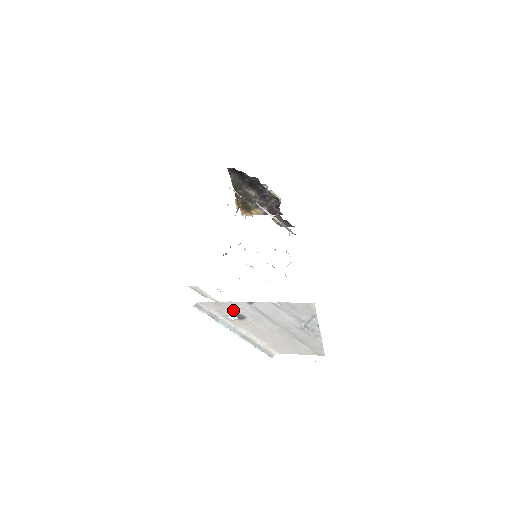
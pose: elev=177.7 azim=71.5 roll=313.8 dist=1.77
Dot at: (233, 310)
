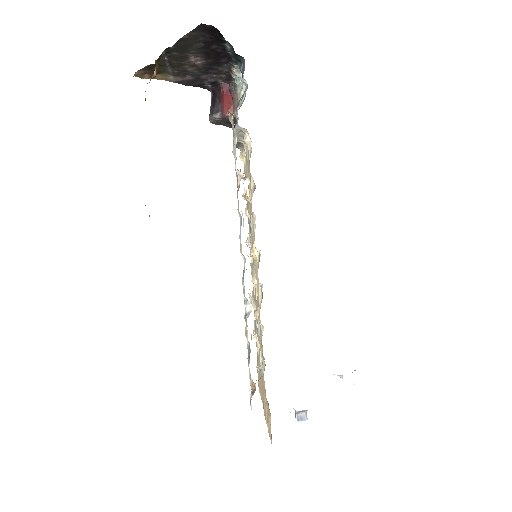
Dot at: (306, 412)
